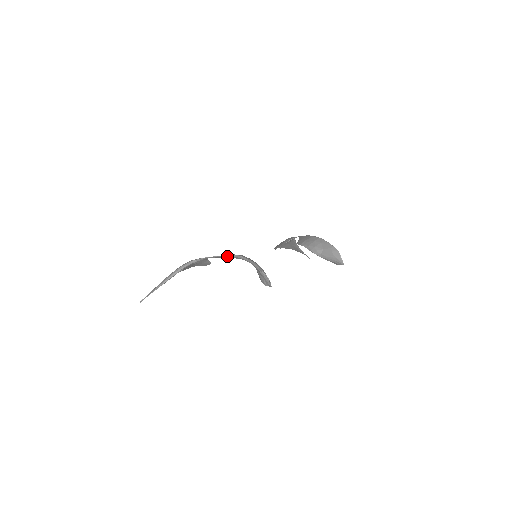
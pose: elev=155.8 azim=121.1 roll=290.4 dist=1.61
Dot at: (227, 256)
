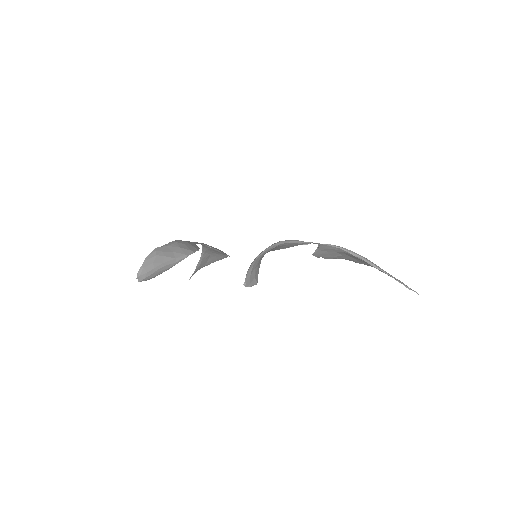
Dot at: occluded
